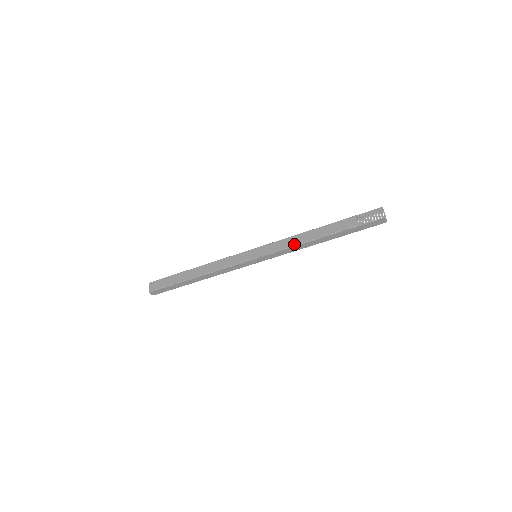
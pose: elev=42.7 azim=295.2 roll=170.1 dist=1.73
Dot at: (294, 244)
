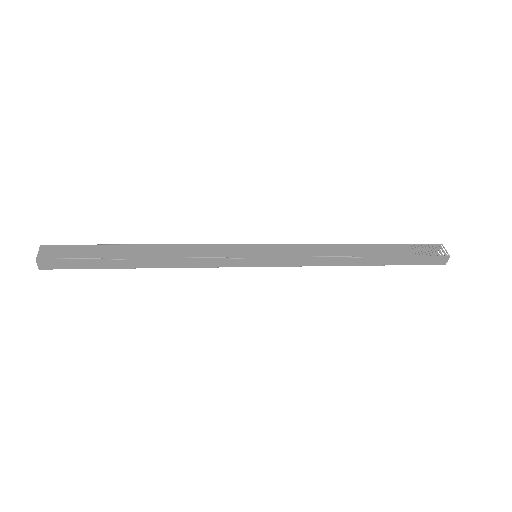
Dot at: (323, 254)
